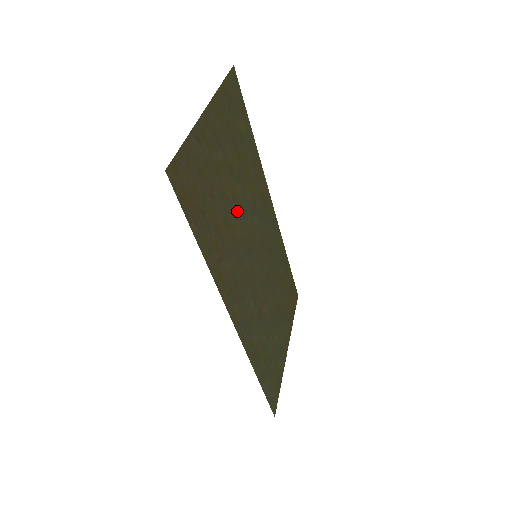
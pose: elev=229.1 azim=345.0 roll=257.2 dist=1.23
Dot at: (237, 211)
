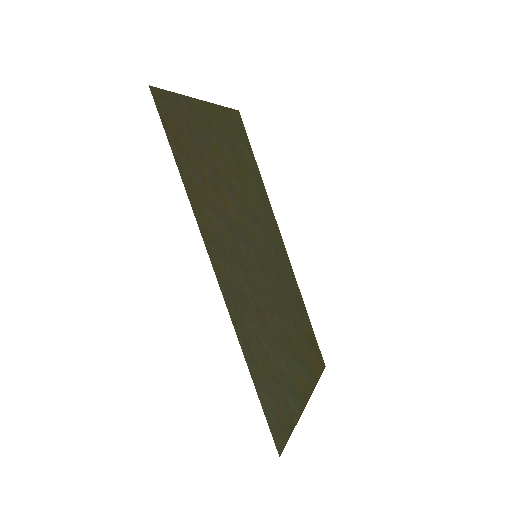
Dot at: (232, 196)
